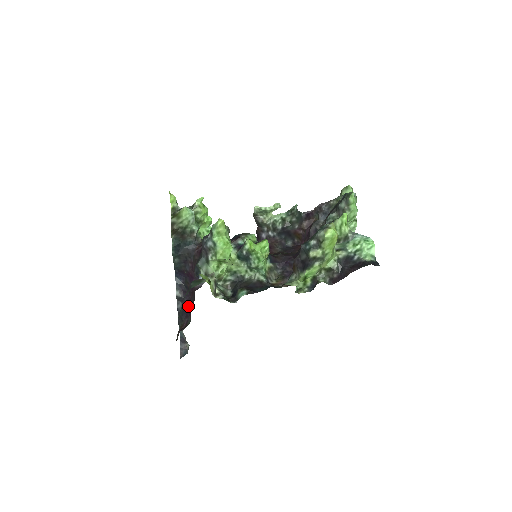
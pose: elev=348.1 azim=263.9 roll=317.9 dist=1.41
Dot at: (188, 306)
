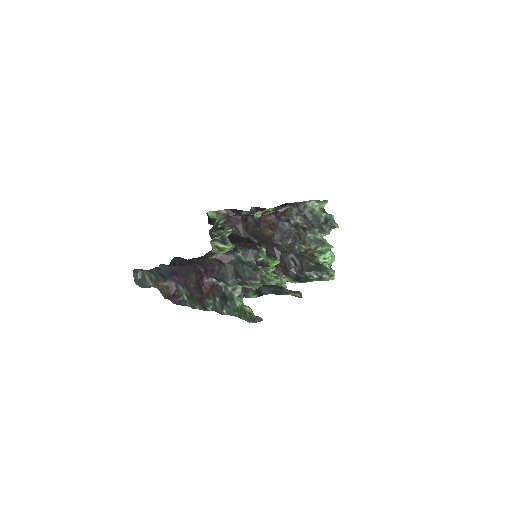
Dot at: (176, 272)
